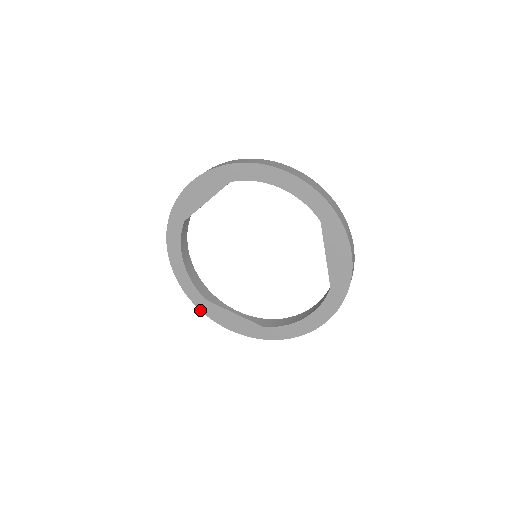
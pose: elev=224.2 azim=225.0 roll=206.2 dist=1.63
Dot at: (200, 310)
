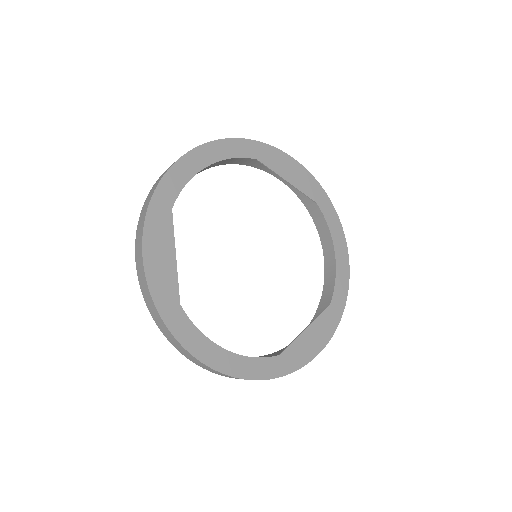
Dot at: occluded
